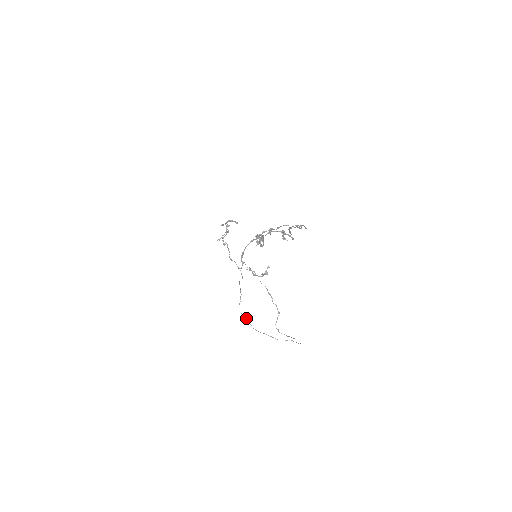
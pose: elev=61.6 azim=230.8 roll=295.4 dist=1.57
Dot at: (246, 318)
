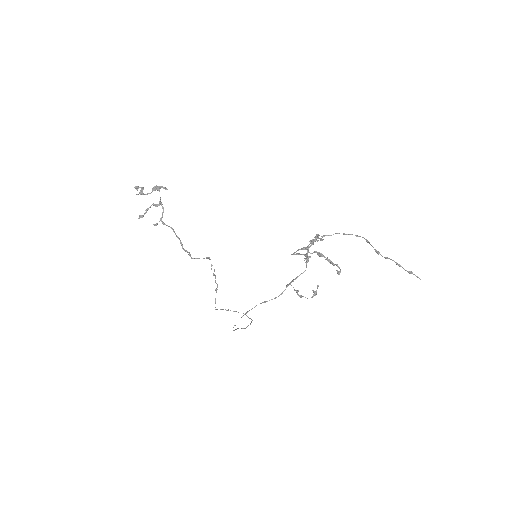
Dot at: (234, 325)
